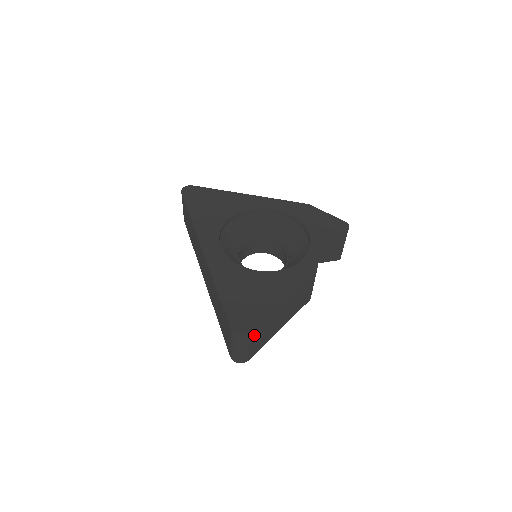
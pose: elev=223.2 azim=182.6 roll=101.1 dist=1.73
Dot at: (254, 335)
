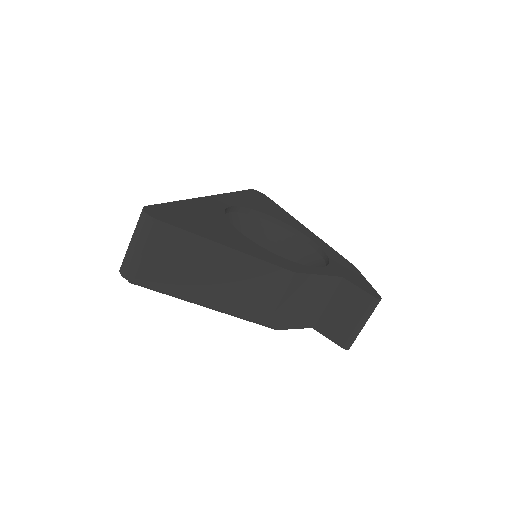
Dot at: (159, 239)
